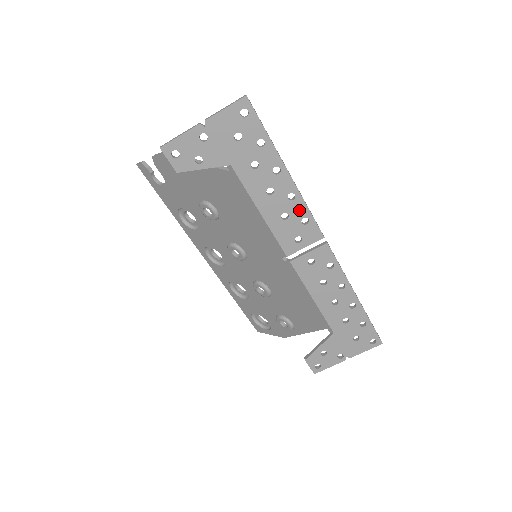
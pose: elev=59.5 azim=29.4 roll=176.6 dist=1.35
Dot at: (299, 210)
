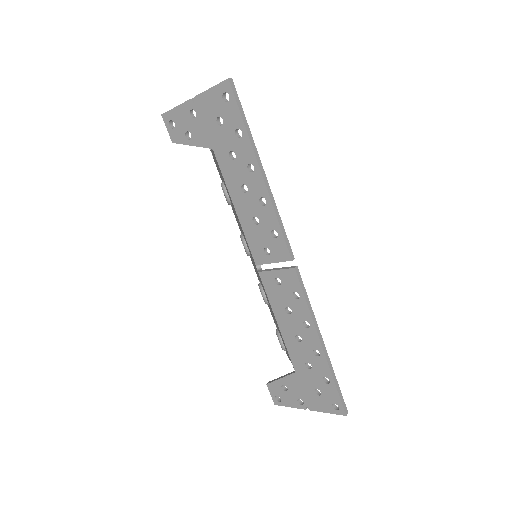
Dot at: (269, 219)
